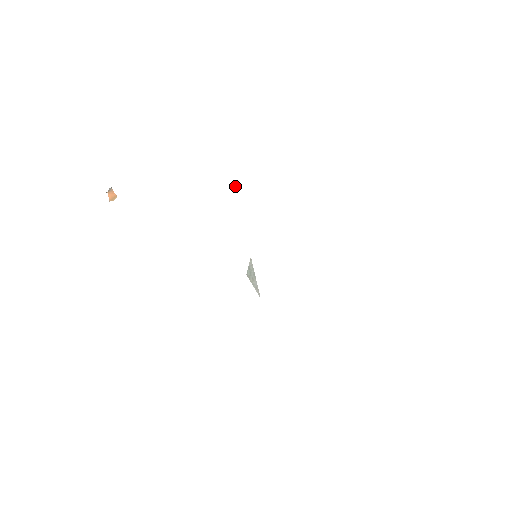
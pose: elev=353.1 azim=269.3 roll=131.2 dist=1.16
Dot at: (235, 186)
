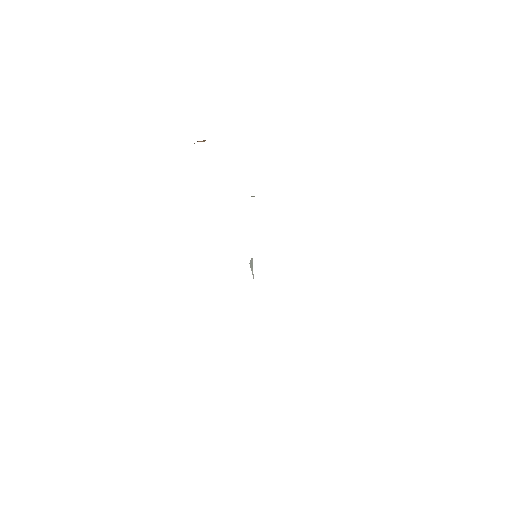
Dot at: (252, 196)
